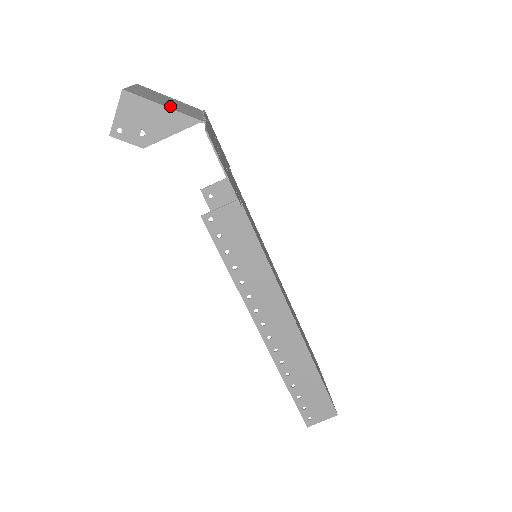
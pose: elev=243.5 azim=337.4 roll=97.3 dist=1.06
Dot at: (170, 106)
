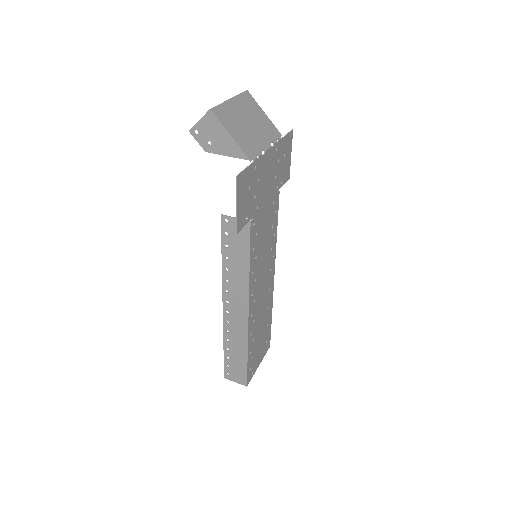
Dot at: (239, 135)
